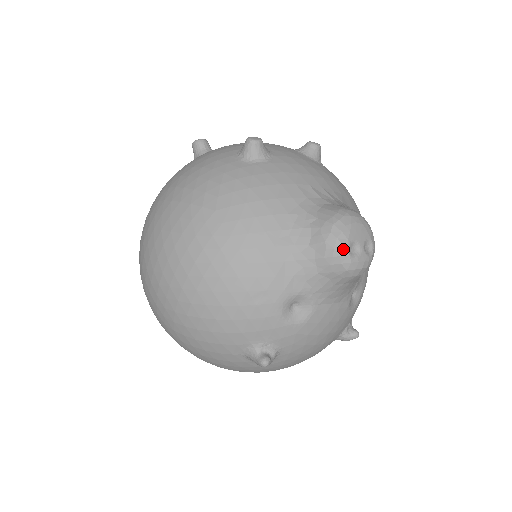
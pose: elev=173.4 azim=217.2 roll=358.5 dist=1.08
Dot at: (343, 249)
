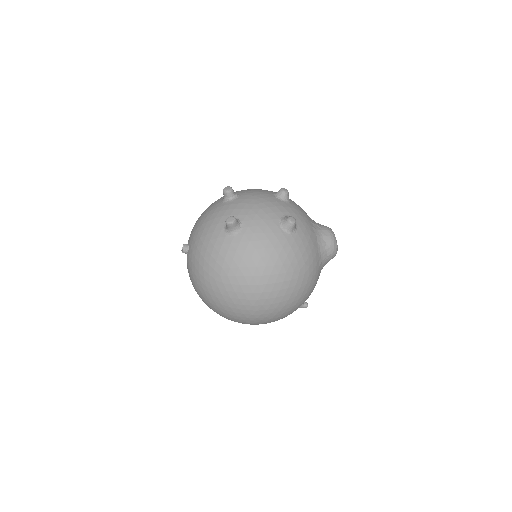
Dot at: occluded
